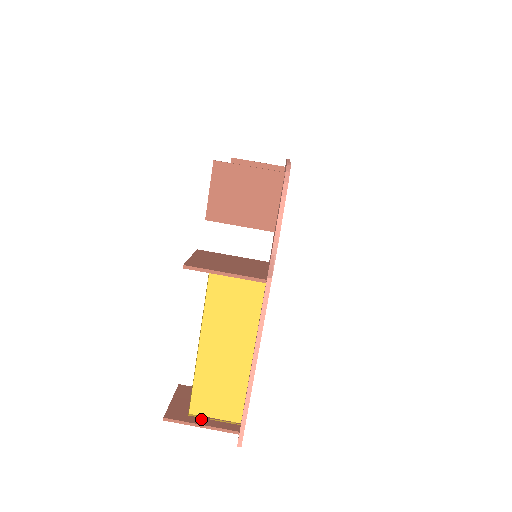
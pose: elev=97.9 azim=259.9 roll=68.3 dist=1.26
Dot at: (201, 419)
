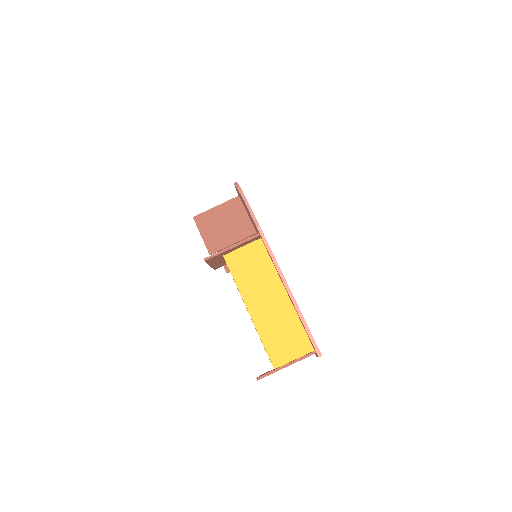
Dot at: occluded
